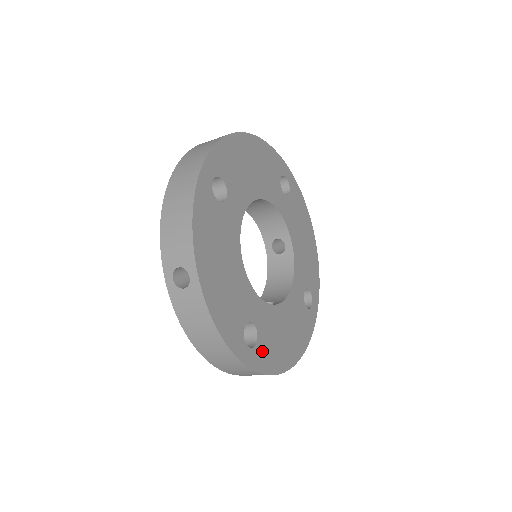
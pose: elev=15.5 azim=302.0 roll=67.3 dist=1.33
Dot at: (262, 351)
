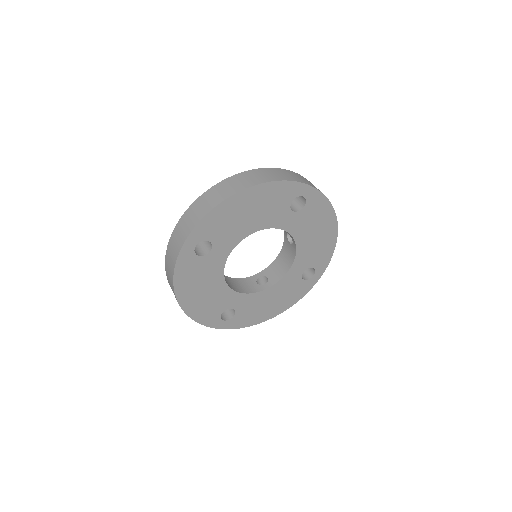
Dot at: (239, 319)
